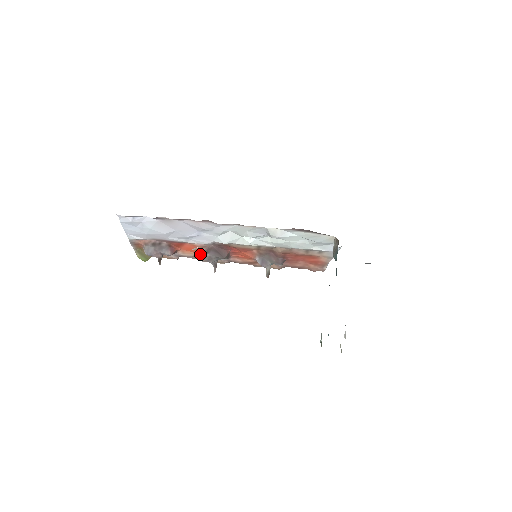
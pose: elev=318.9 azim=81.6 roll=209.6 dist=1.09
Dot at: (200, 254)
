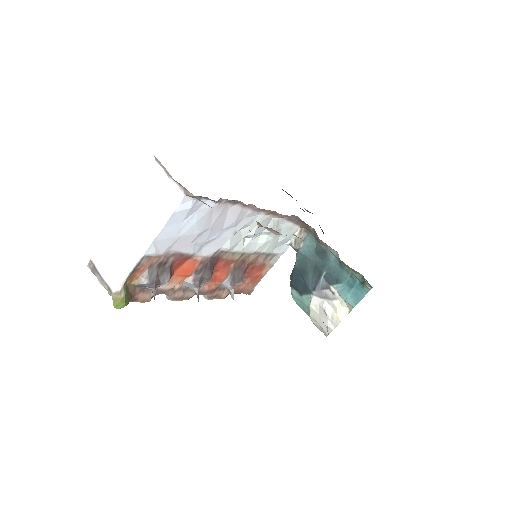
Dot at: (189, 278)
